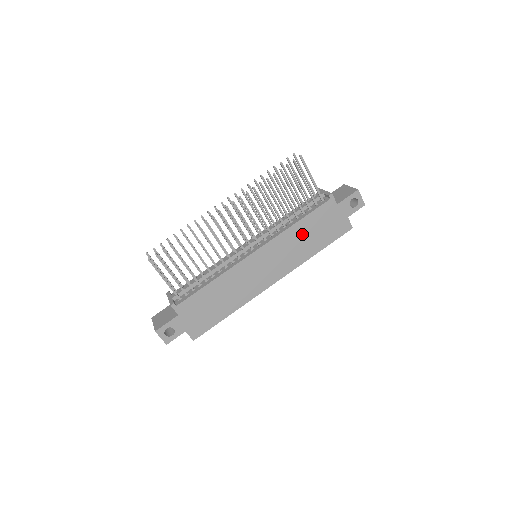
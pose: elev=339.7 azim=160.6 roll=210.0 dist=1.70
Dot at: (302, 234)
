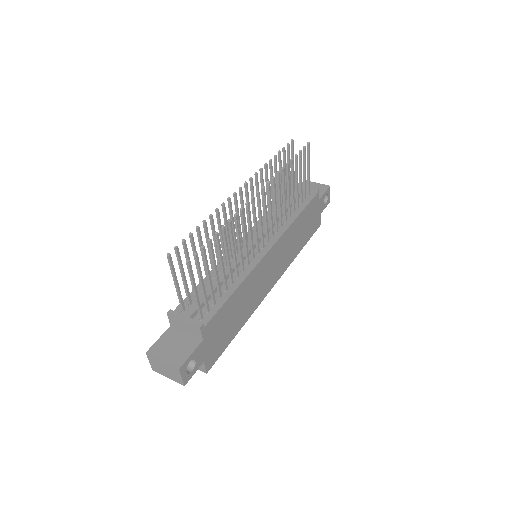
Dot at: (297, 230)
